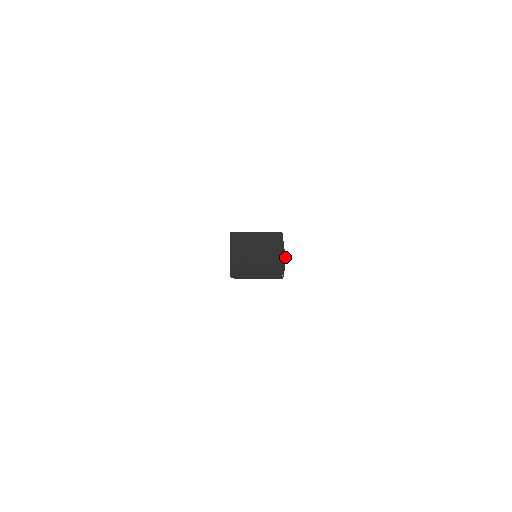
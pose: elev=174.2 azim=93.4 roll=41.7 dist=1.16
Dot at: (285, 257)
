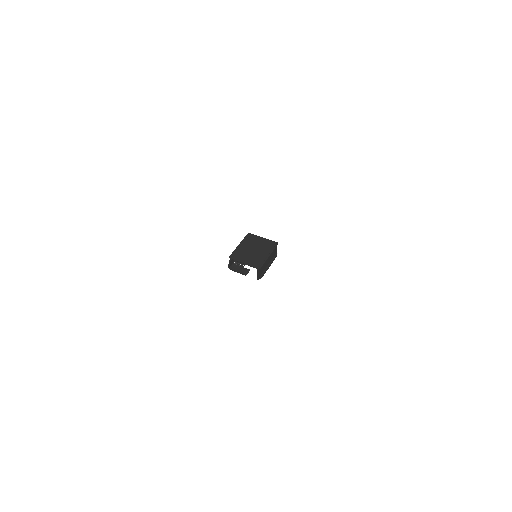
Dot at: (272, 241)
